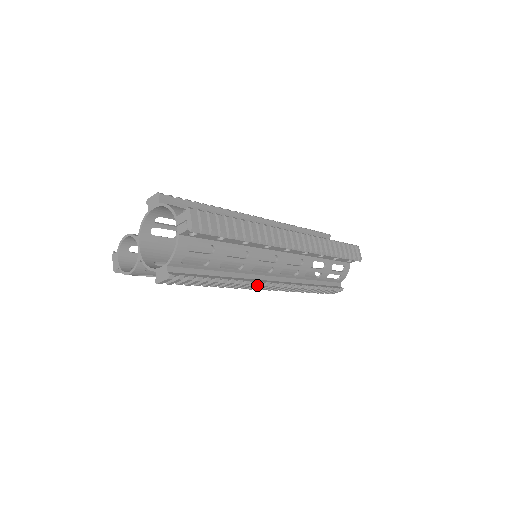
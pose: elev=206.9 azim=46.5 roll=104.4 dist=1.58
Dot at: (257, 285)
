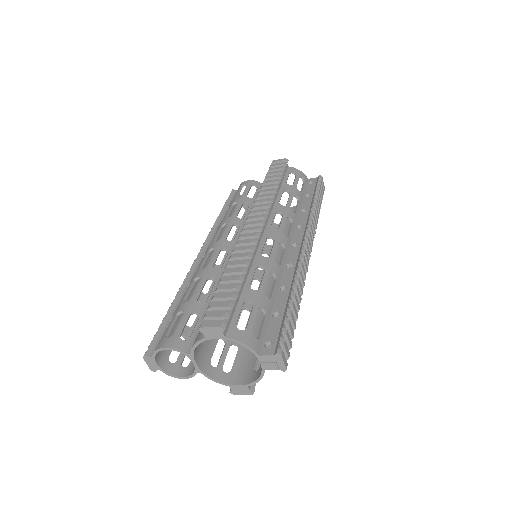
Dot at: occluded
